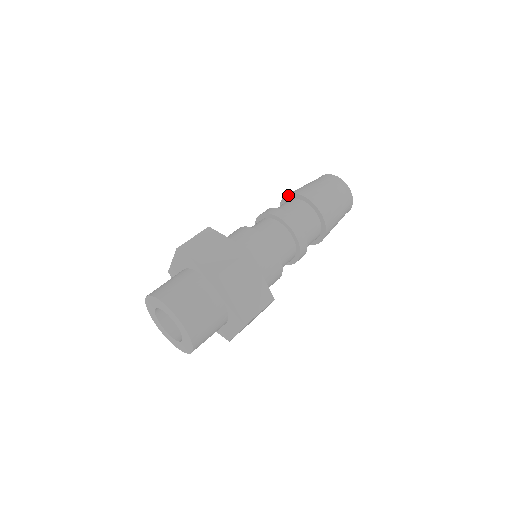
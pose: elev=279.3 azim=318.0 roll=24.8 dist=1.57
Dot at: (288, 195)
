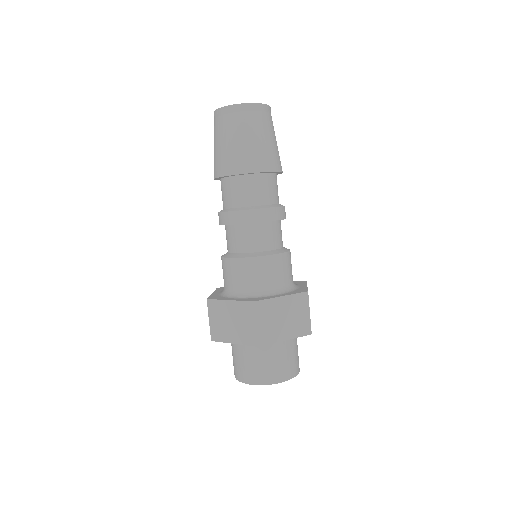
Dot at: occluded
